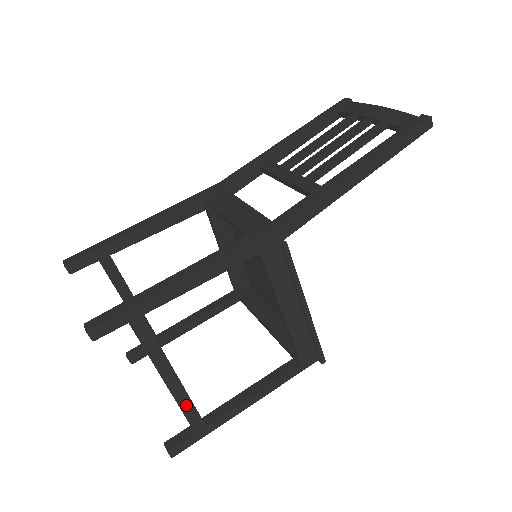
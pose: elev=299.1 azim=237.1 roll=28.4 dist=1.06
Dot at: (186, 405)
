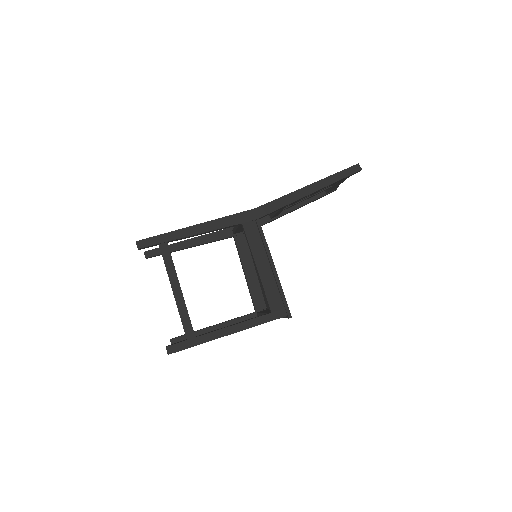
Dot at: (184, 314)
